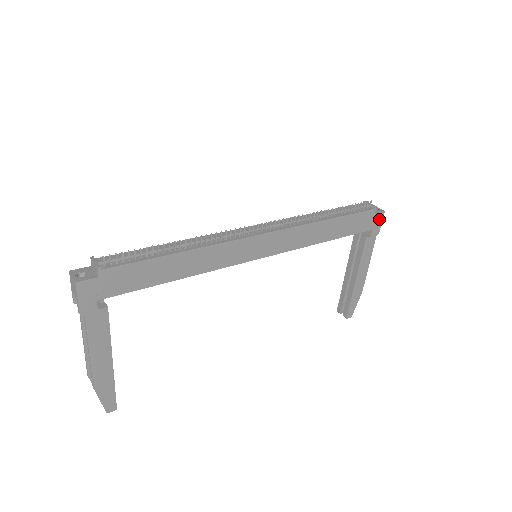
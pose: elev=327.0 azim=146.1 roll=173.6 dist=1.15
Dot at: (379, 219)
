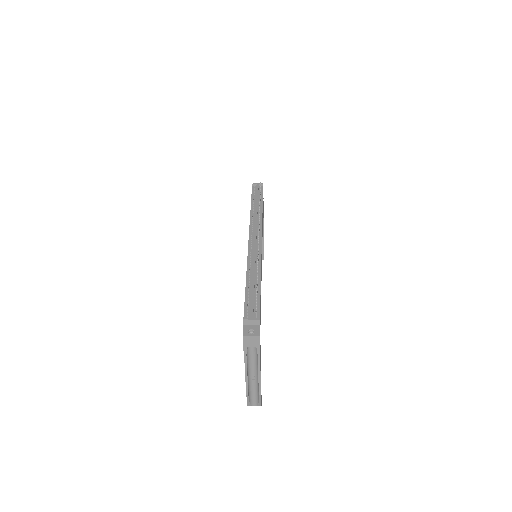
Dot at: occluded
